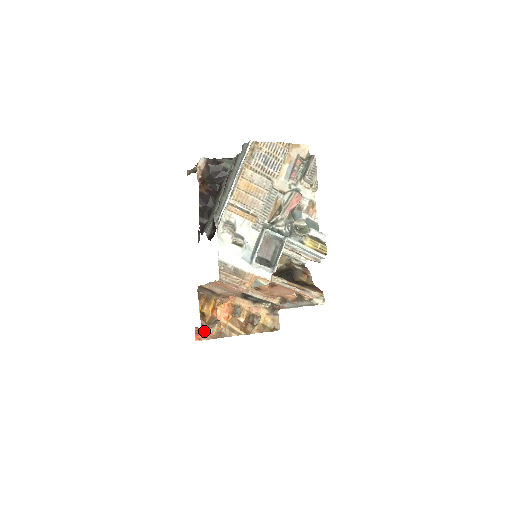
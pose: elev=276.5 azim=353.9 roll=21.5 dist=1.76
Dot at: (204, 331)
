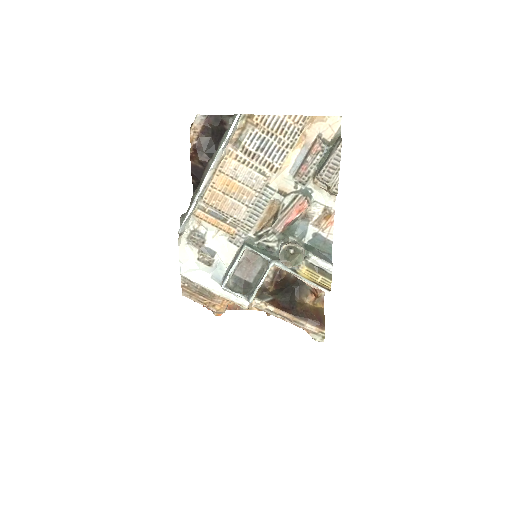
Dot at: occluded
